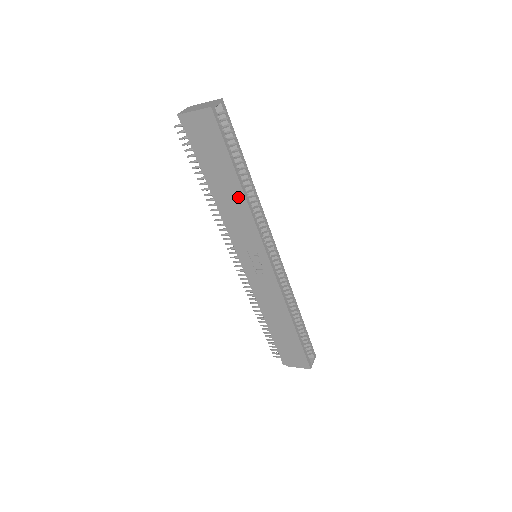
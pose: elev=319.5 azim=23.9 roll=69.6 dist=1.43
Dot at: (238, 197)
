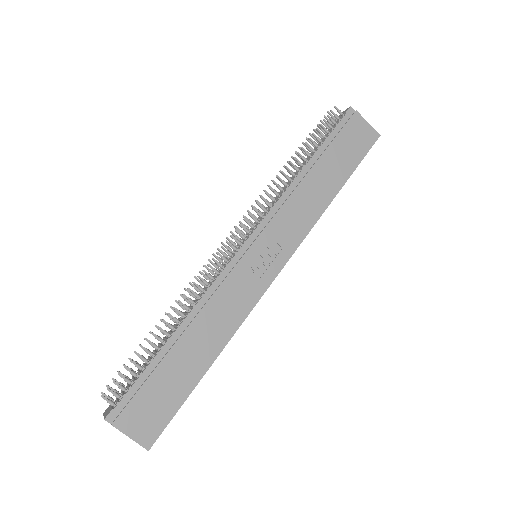
Dot at: (324, 197)
